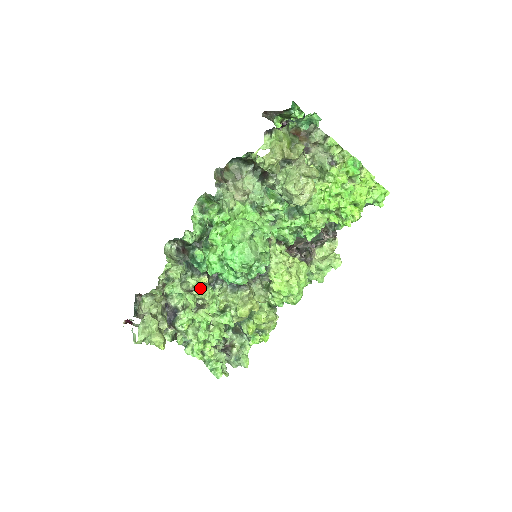
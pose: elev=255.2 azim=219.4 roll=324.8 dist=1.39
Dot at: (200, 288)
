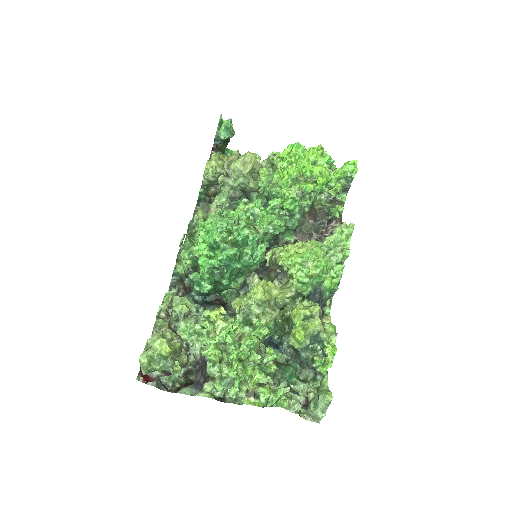
Dot at: (217, 317)
